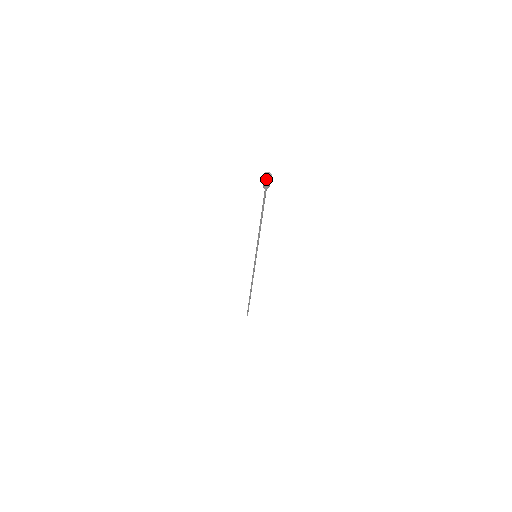
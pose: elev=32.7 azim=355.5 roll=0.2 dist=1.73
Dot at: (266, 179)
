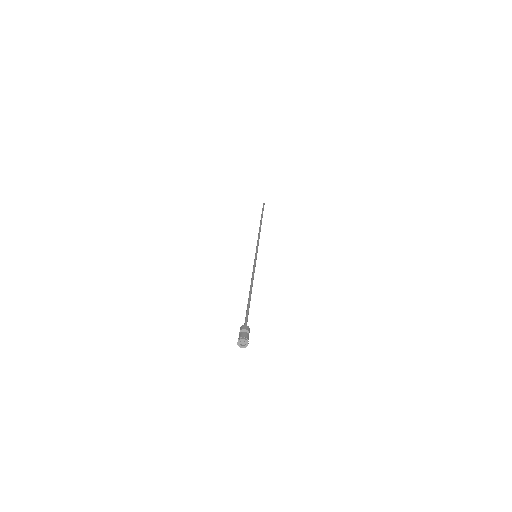
Dot at: (241, 344)
